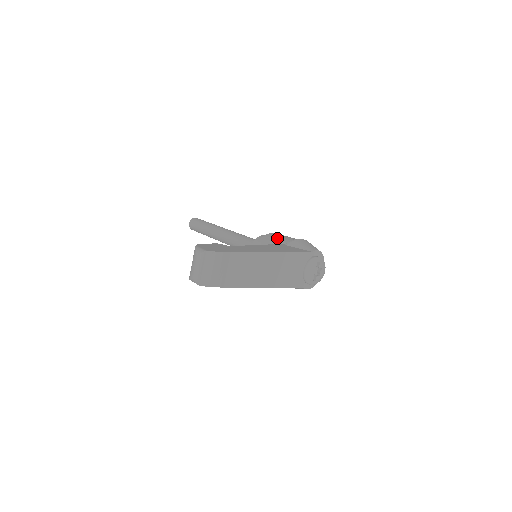
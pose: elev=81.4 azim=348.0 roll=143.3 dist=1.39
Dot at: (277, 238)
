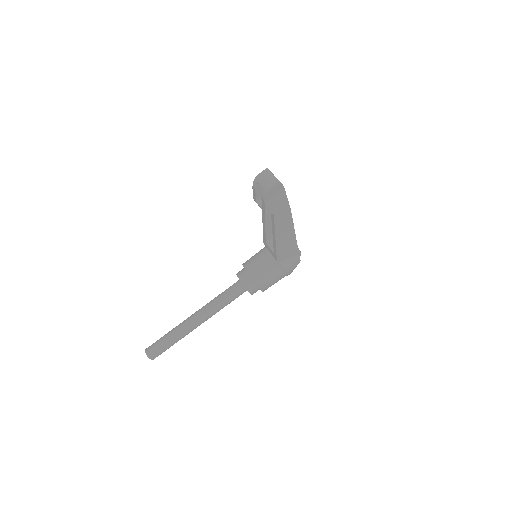
Dot at: occluded
